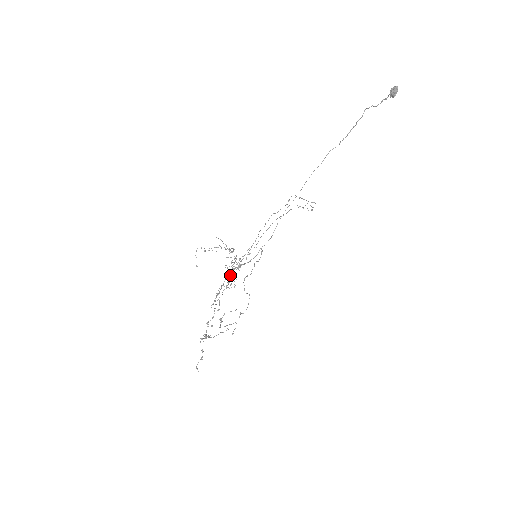
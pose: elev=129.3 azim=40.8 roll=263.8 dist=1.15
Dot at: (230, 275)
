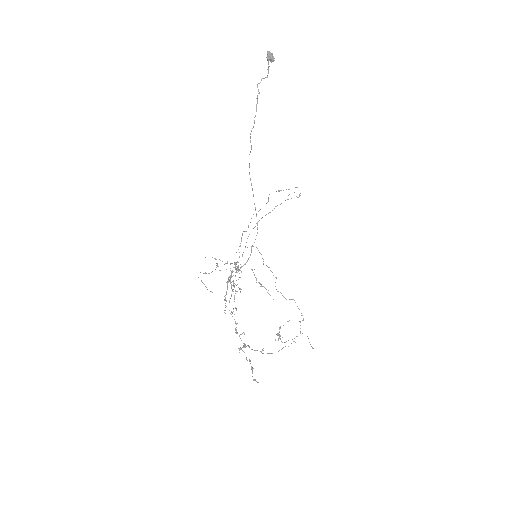
Dot at: (229, 280)
